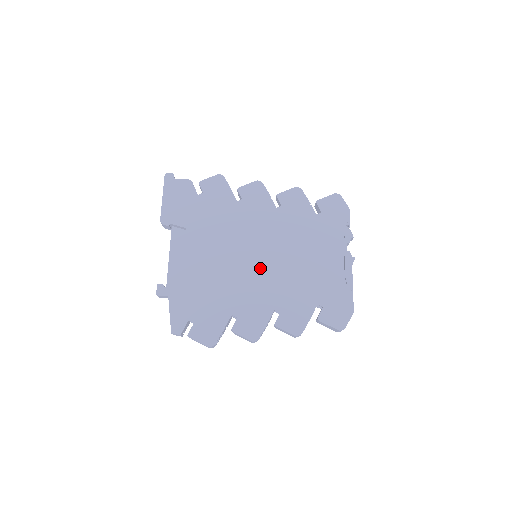
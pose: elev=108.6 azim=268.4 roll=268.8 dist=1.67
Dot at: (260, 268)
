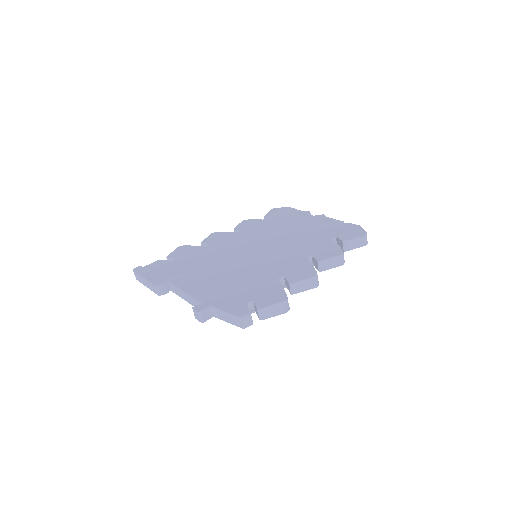
Dot at: (267, 253)
